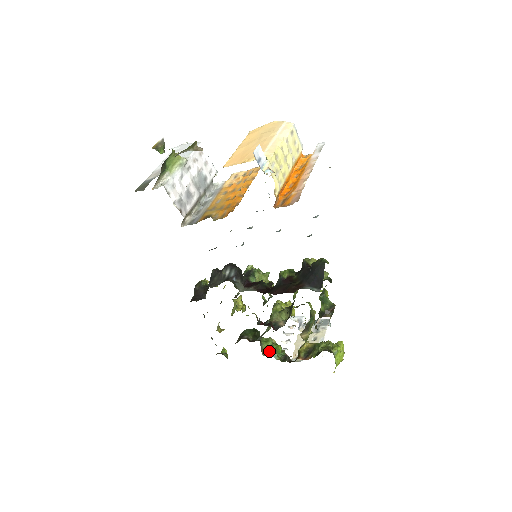
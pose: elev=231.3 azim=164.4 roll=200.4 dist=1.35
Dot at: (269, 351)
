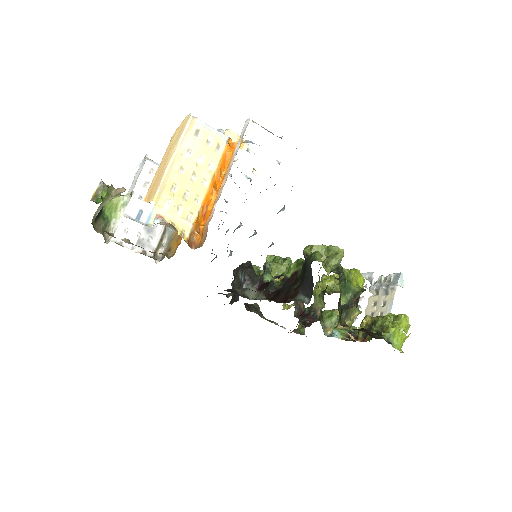
Dot at: (334, 327)
